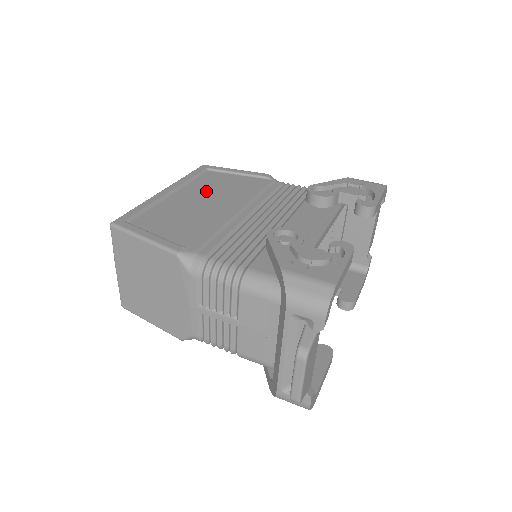
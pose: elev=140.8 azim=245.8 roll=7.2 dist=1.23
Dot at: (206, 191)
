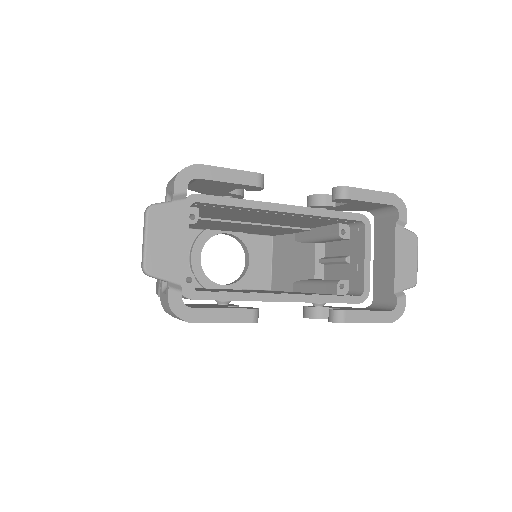
Dot at: occluded
